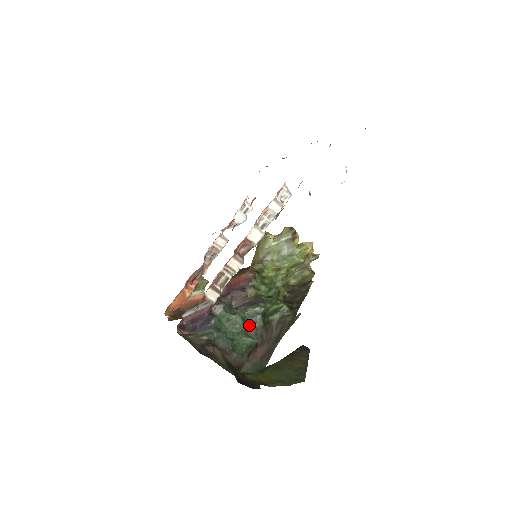
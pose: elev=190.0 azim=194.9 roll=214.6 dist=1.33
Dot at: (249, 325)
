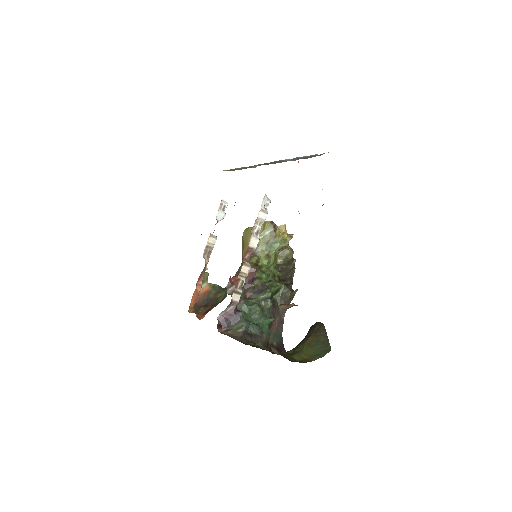
Dot at: (263, 308)
